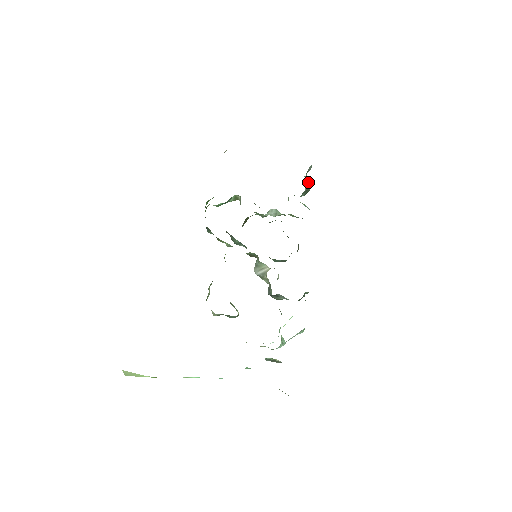
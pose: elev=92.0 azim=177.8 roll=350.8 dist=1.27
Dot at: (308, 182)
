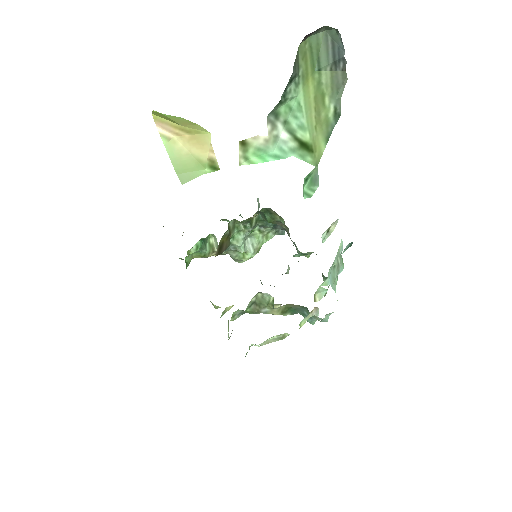
Dot at: occluded
